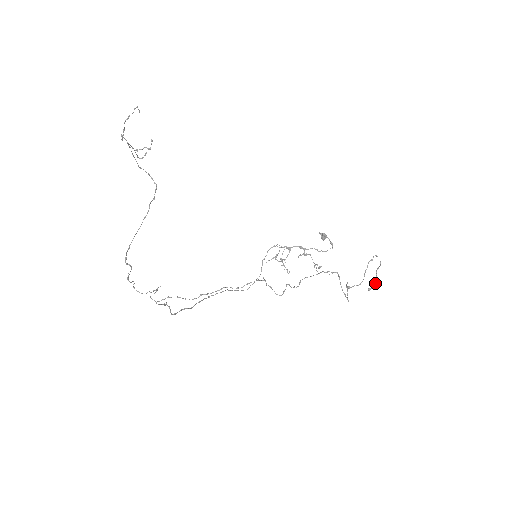
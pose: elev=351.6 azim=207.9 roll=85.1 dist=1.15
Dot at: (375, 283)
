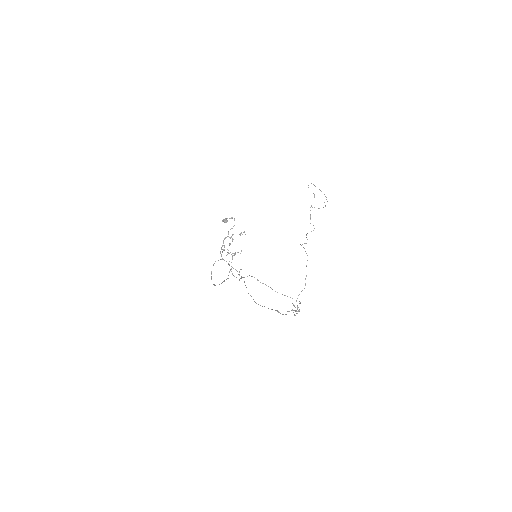
Dot at: (313, 193)
